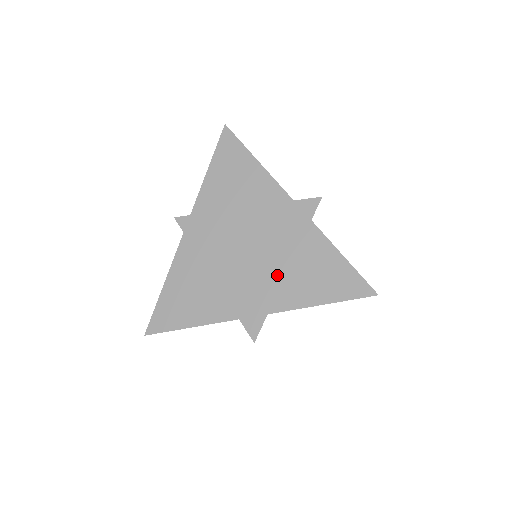
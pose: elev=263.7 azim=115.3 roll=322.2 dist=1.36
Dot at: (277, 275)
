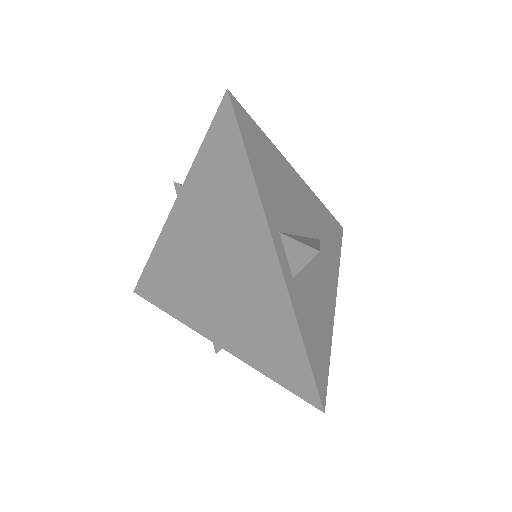
Dot at: (238, 318)
